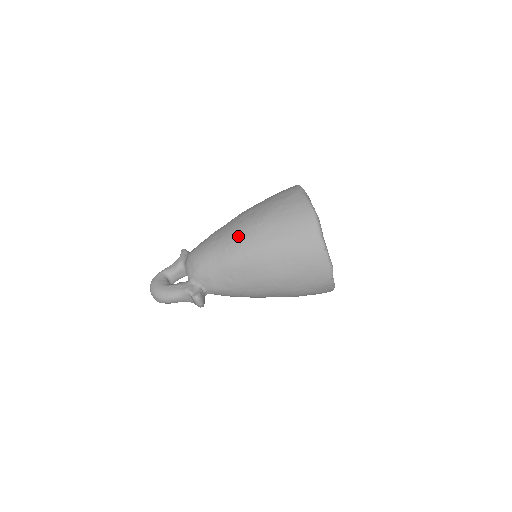
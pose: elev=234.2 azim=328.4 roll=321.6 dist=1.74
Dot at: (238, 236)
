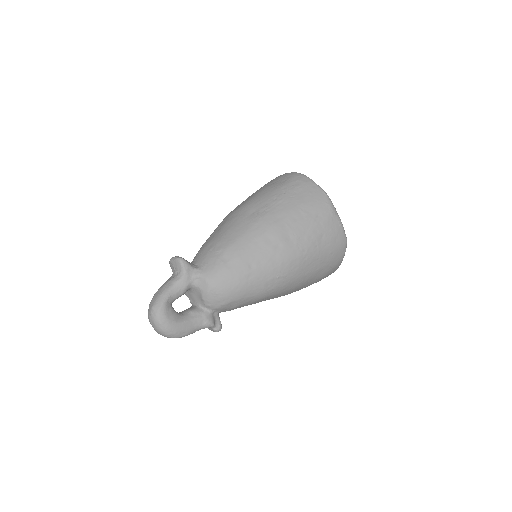
Dot at: (281, 271)
